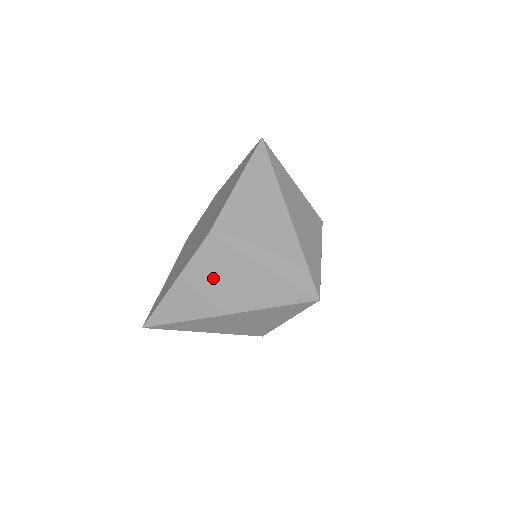
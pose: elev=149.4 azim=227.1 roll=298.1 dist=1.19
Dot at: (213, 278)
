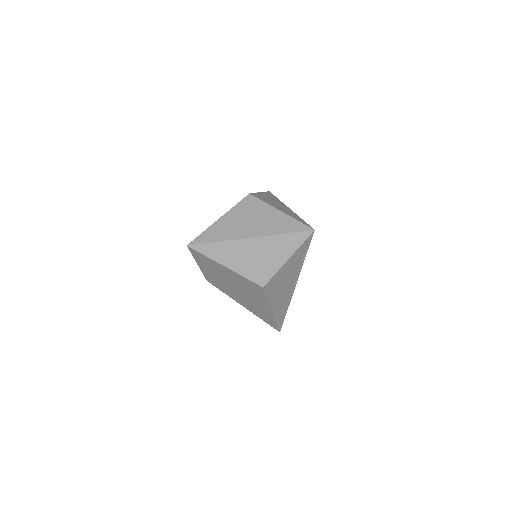
Dot at: (248, 216)
